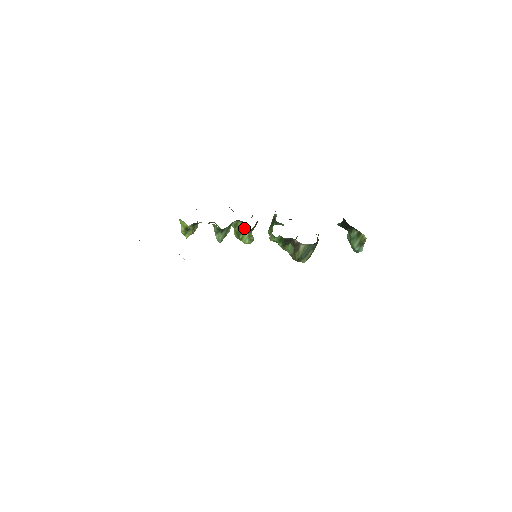
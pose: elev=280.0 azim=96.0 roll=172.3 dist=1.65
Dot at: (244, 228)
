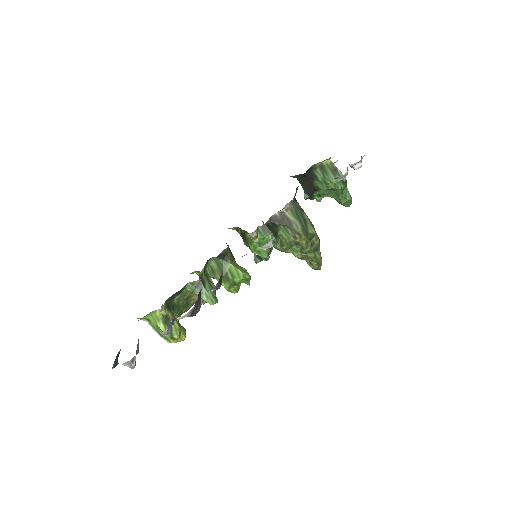
Dot at: (221, 261)
